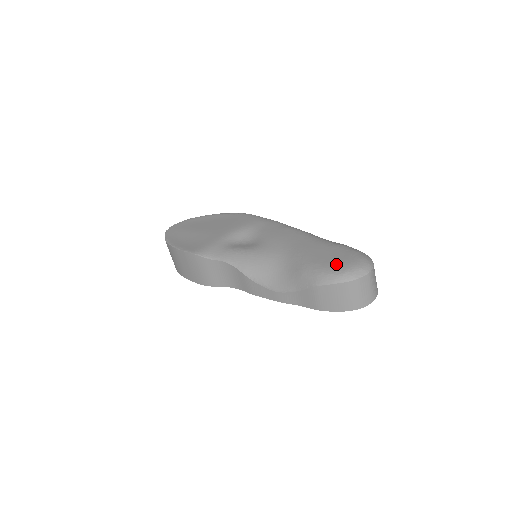
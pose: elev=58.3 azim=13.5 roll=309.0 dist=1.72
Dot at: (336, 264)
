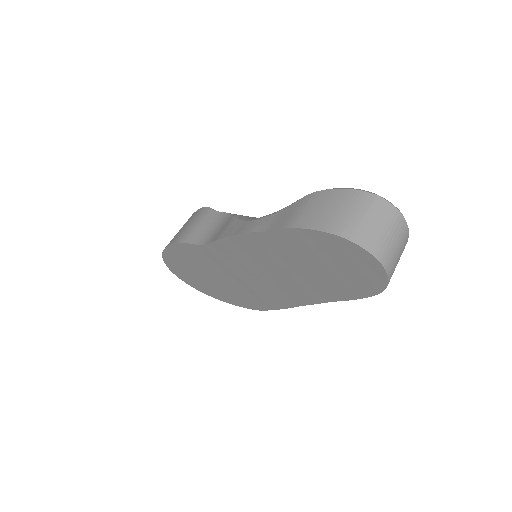
Dot at: occluded
